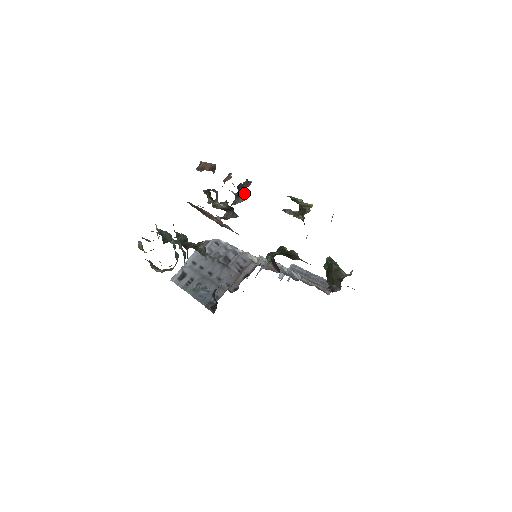
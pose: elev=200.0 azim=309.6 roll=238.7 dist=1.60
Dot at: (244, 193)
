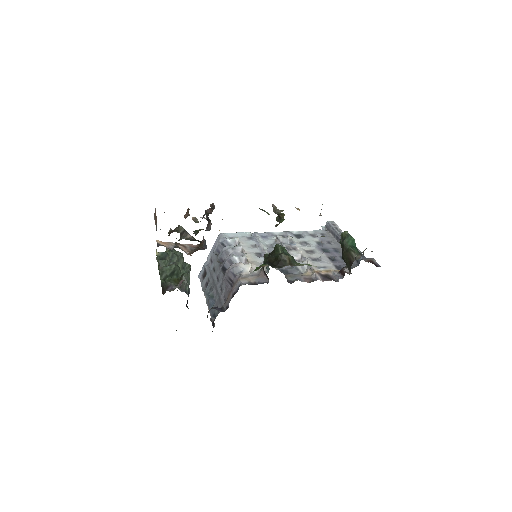
Dot at: (210, 220)
